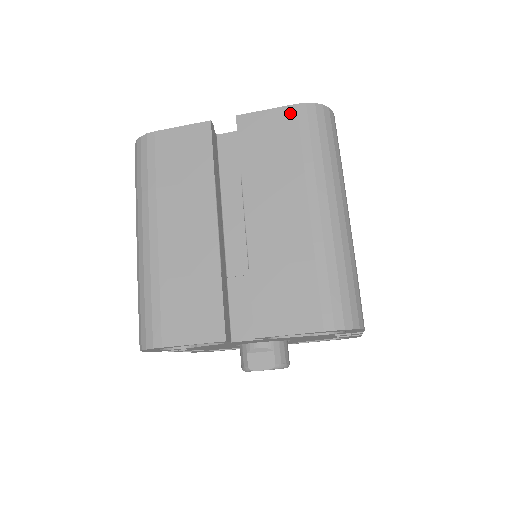
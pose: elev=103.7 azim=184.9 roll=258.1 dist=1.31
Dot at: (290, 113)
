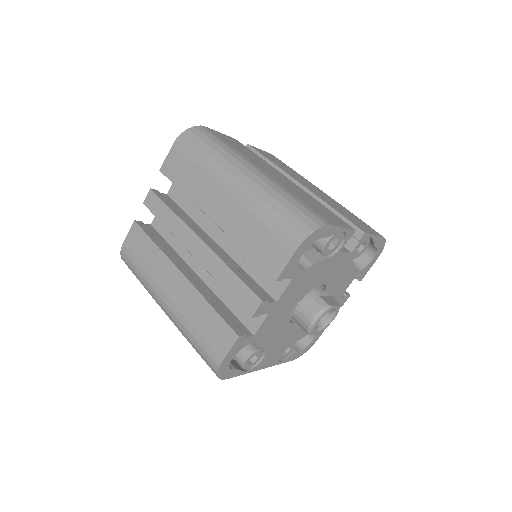
Dot at: (273, 155)
